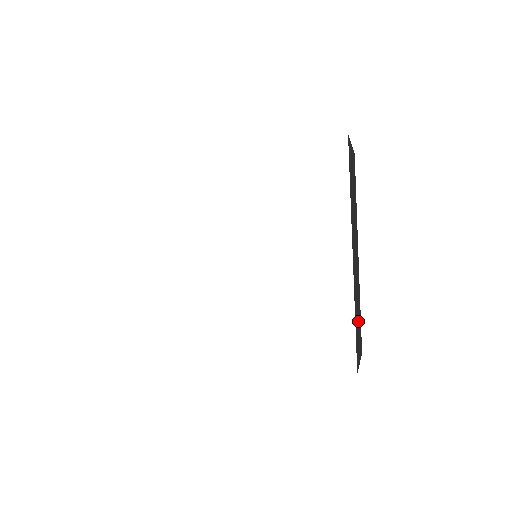
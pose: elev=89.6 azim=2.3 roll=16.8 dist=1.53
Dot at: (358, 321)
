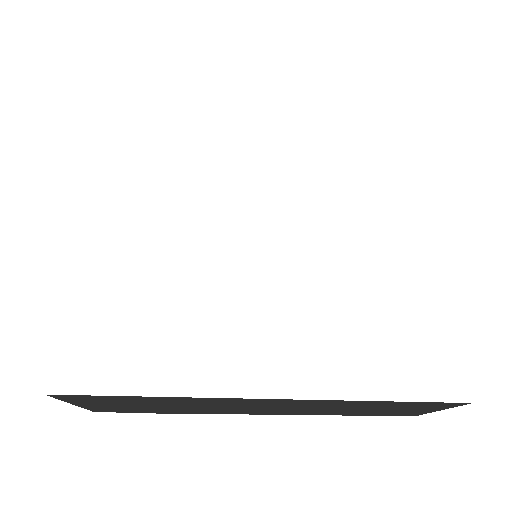
Dot at: occluded
